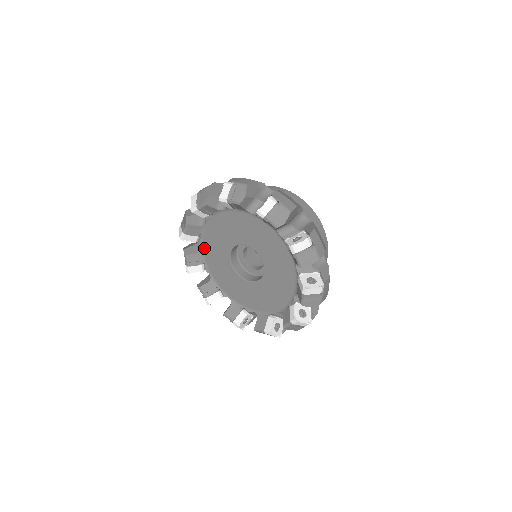
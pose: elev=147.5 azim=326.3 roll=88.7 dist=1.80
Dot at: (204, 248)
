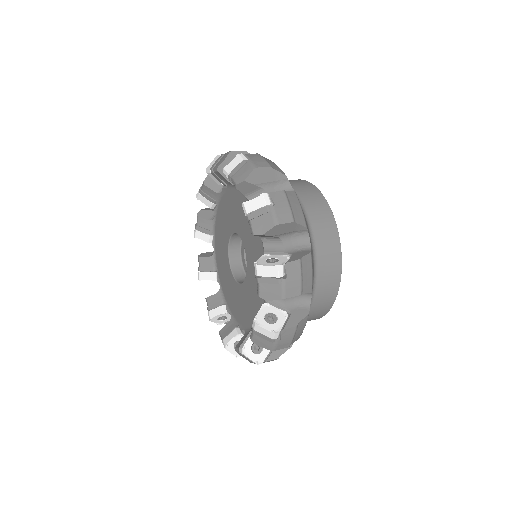
Dot at: (224, 196)
